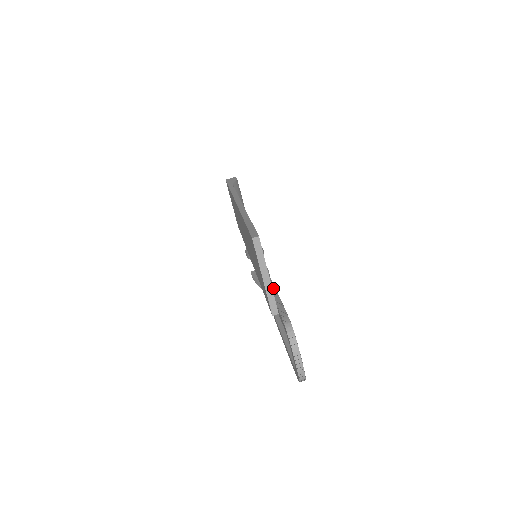
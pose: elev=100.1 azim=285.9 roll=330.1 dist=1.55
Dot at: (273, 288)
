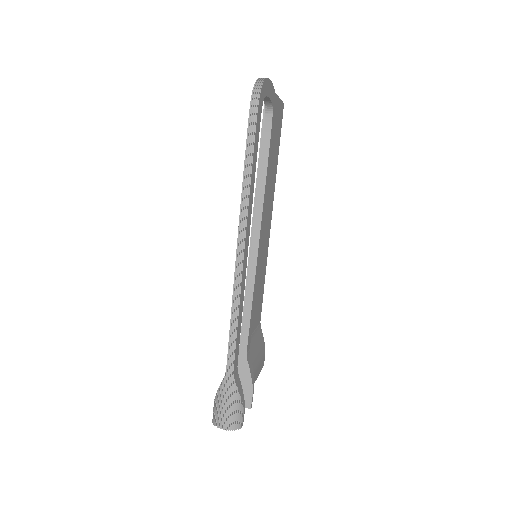
Dot at: occluded
